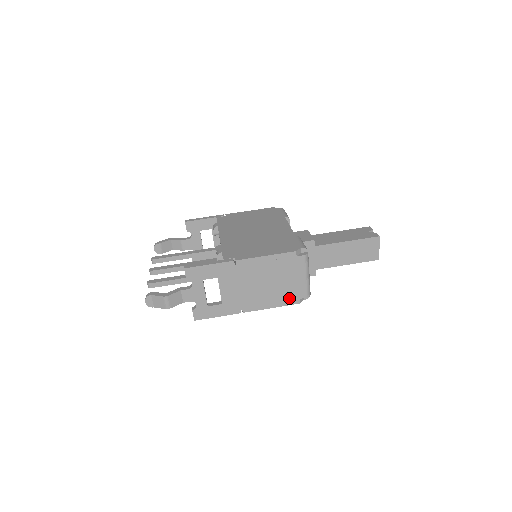
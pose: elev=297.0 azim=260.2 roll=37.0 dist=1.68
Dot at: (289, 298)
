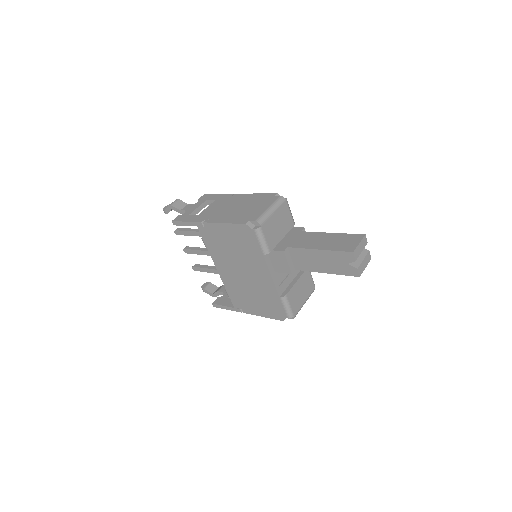
Dot at: (242, 219)
